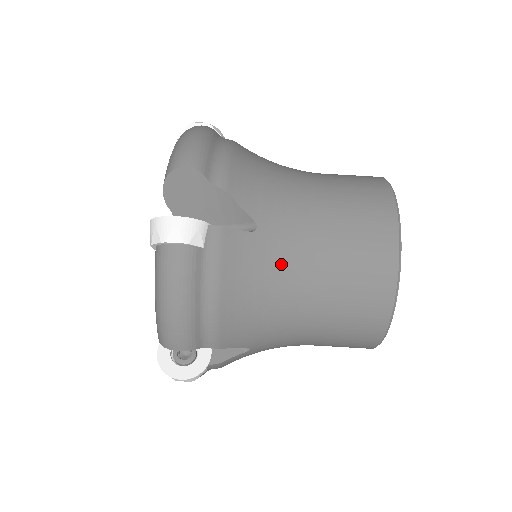
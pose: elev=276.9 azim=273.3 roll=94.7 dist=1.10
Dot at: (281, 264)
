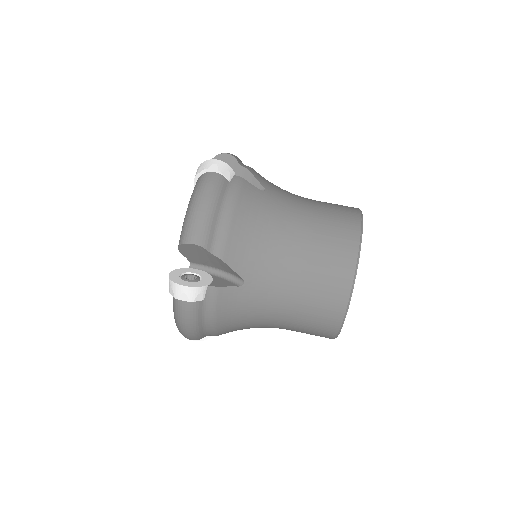
Dot at: (260, 304)
